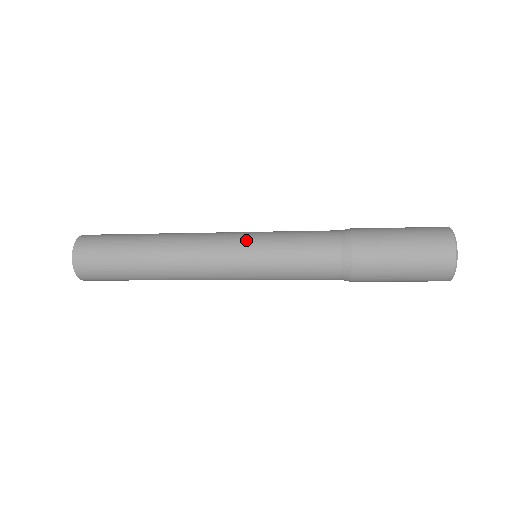
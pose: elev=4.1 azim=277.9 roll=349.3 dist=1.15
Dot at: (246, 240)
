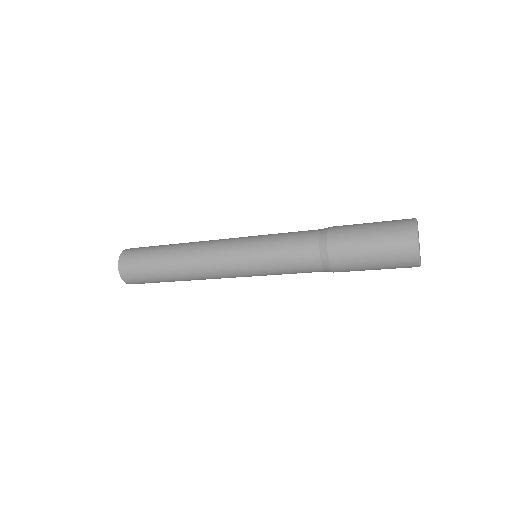
Dot at: occluded
